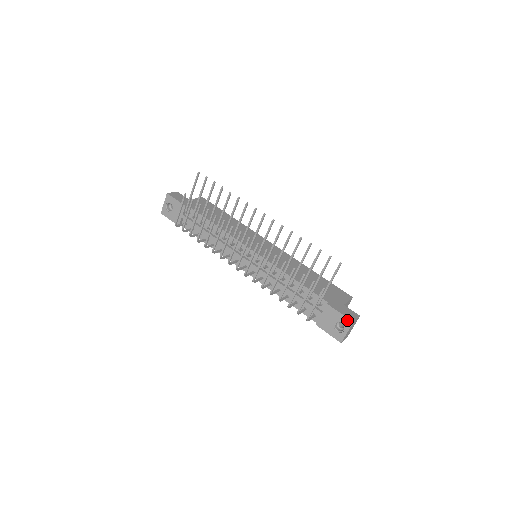
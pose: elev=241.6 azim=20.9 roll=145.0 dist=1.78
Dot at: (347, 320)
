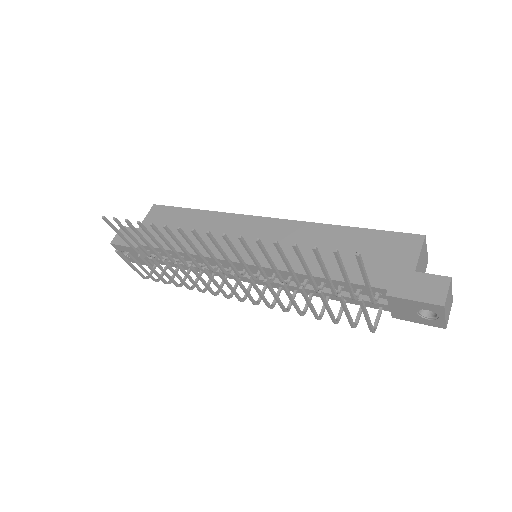
Dot at: (432, 306)
